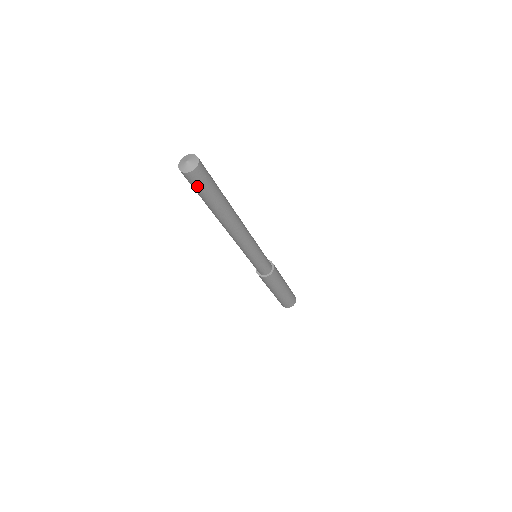
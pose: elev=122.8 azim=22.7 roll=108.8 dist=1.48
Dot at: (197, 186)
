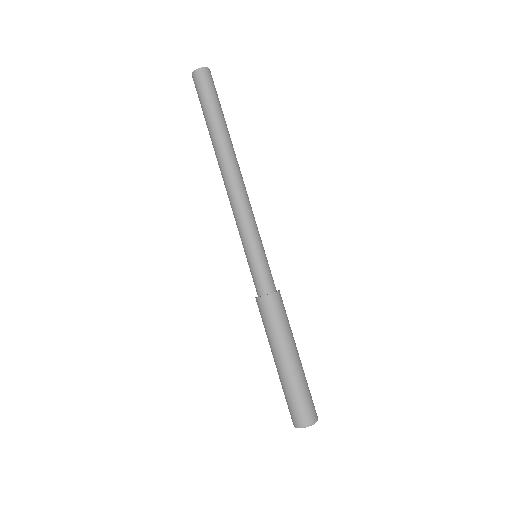
Dot at: (200, 91)
